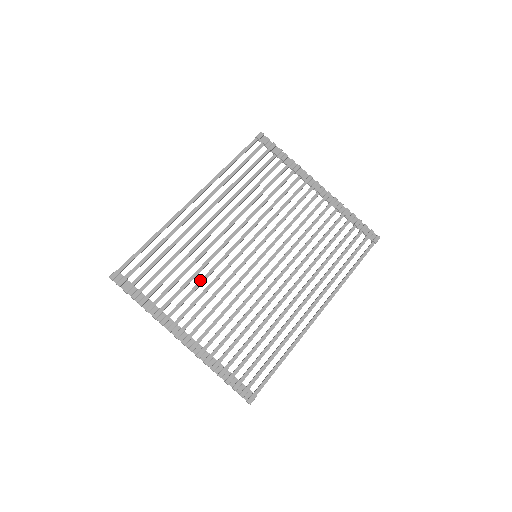
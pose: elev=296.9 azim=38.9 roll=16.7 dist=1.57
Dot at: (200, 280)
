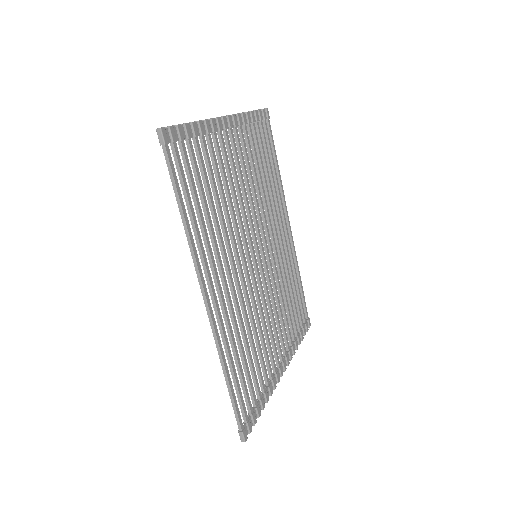
Dot at: (261, 332)
